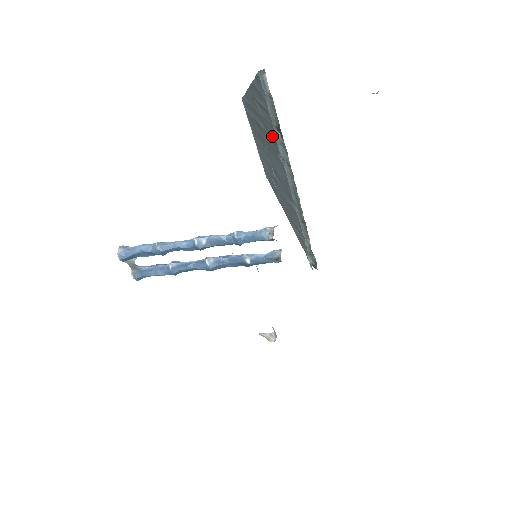
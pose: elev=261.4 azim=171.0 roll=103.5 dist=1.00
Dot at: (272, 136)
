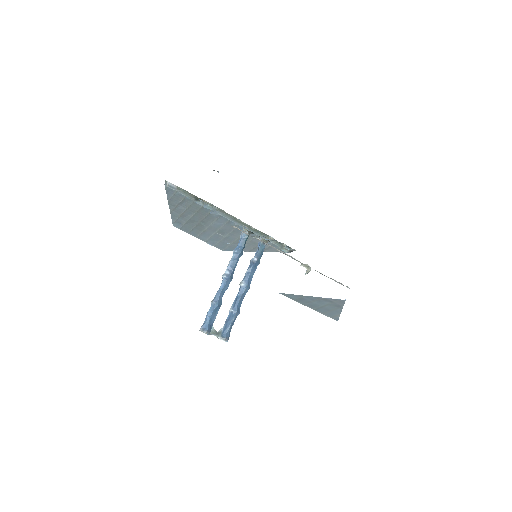
Dot at: (199, 209)
